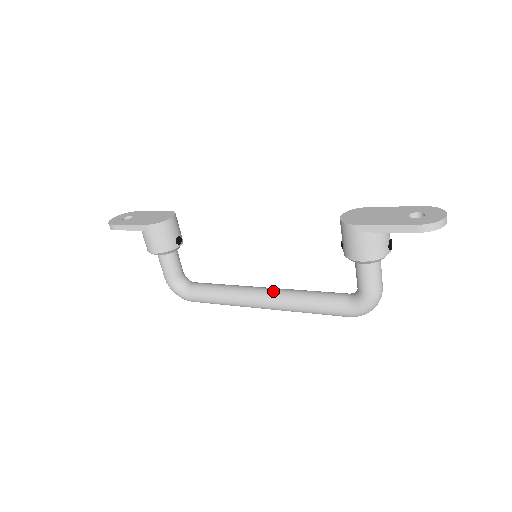
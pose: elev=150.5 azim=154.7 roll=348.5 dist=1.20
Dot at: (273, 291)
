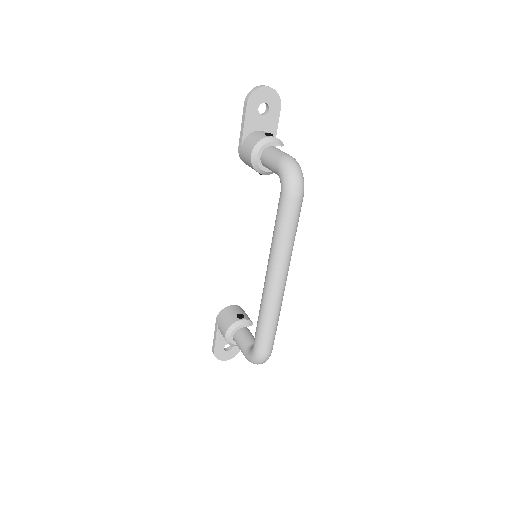
Dot at: occluded
